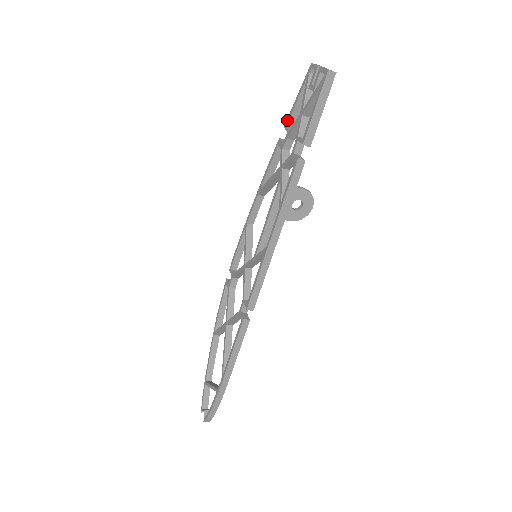
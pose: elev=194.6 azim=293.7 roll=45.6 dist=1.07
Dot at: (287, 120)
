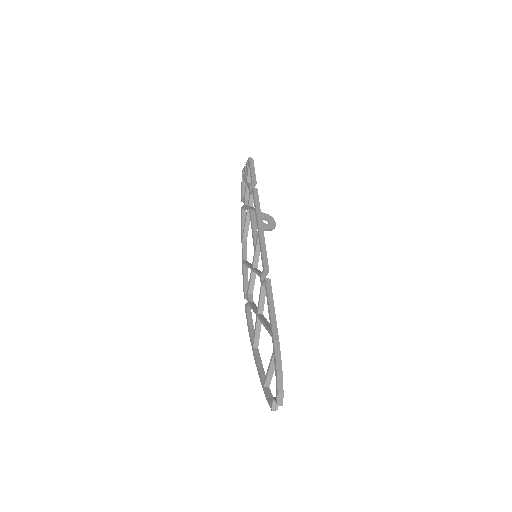
Dot at: (241, 197)
